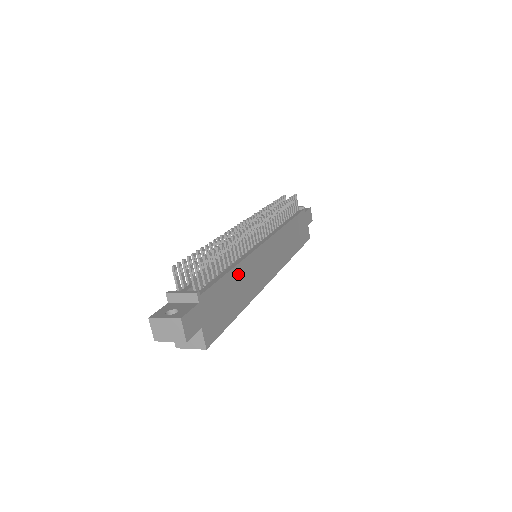
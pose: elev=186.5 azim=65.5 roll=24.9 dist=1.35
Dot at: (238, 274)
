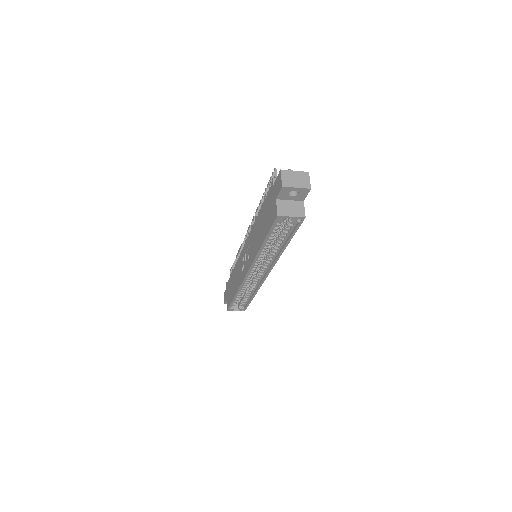
Dot at: occluded
